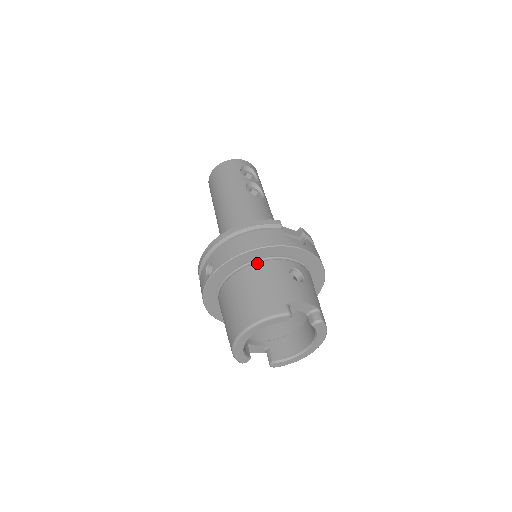
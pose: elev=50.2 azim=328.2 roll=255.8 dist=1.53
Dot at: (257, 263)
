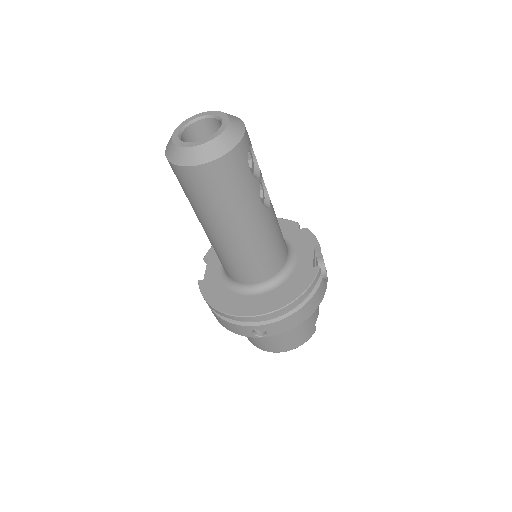
Dot at: occluded
